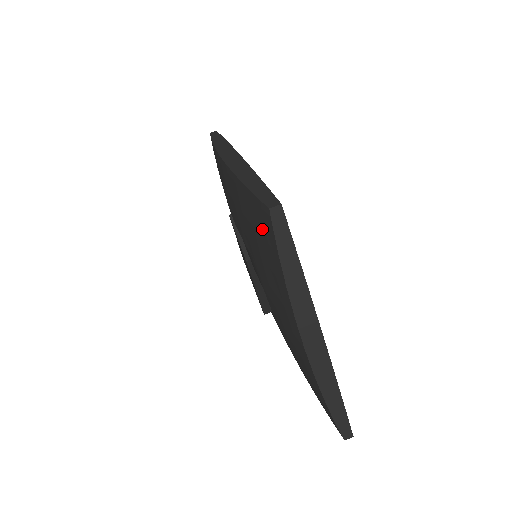
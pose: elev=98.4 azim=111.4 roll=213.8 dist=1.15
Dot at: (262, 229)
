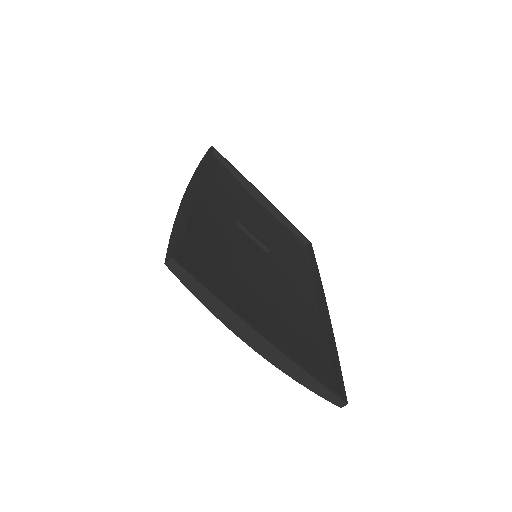
Dot at: occluded
